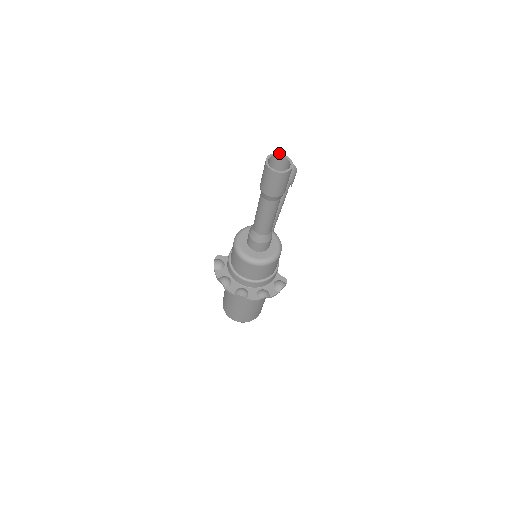
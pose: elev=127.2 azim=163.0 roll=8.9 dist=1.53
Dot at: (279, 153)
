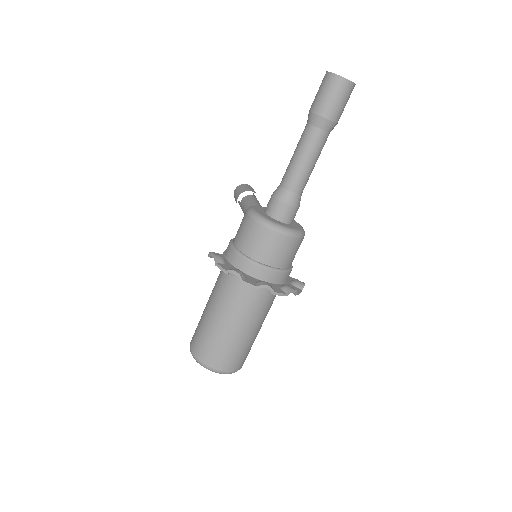
Dot at: occluded
